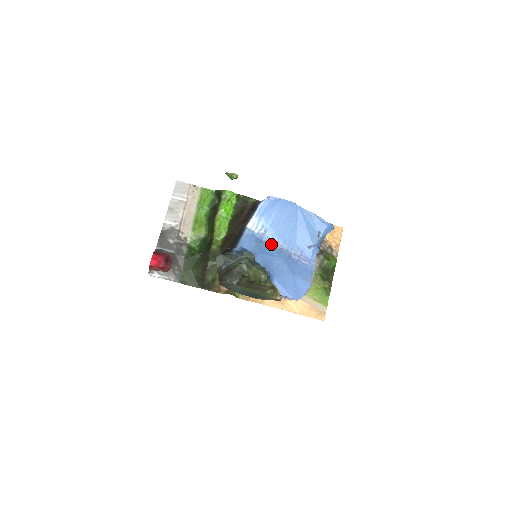
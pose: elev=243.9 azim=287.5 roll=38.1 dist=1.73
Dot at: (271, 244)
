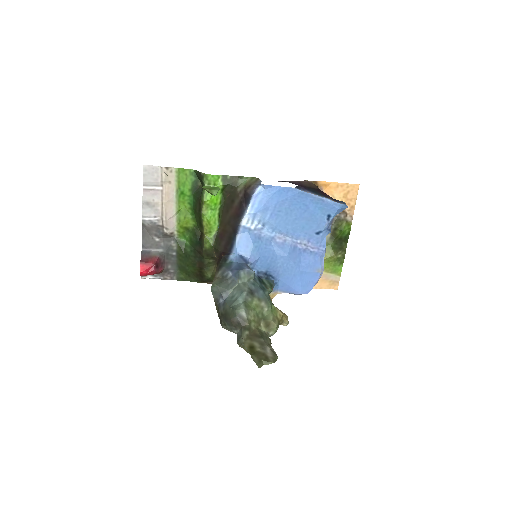
Dot at: (272, 238)
